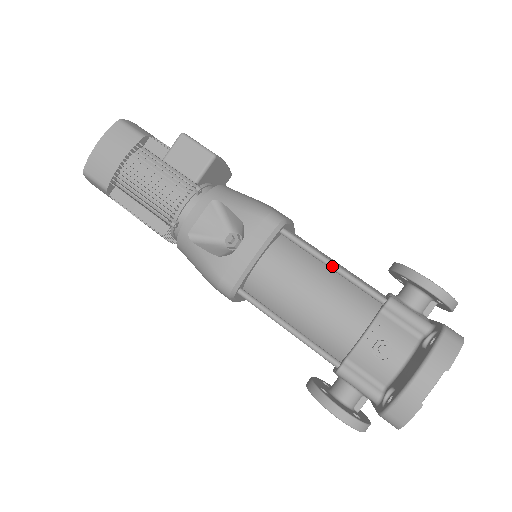
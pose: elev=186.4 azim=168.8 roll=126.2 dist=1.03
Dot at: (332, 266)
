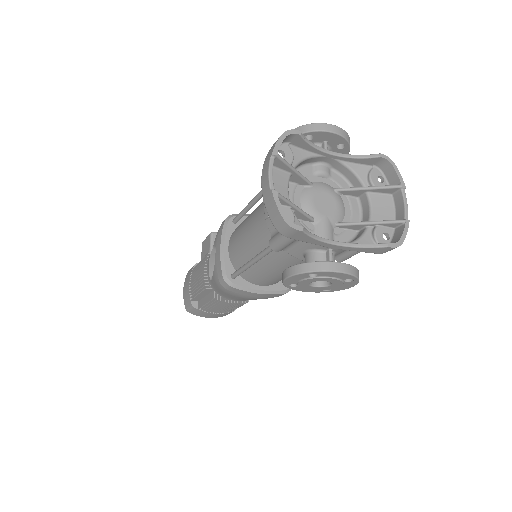
Dot at: (251, 203)
